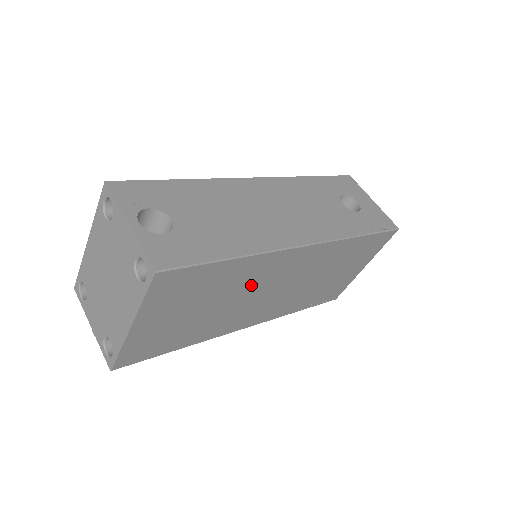
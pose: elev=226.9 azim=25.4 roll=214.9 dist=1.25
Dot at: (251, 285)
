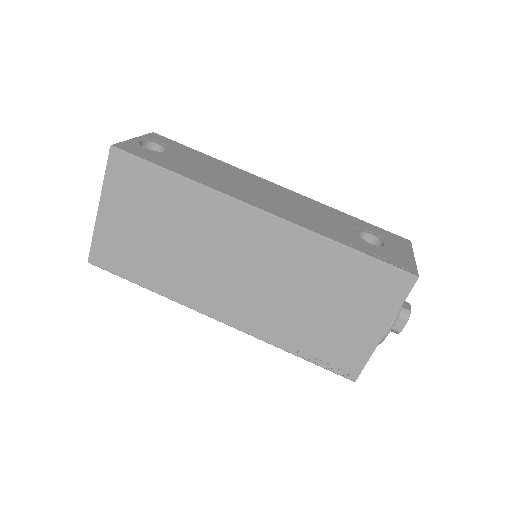
Dot at: (205, 234)
